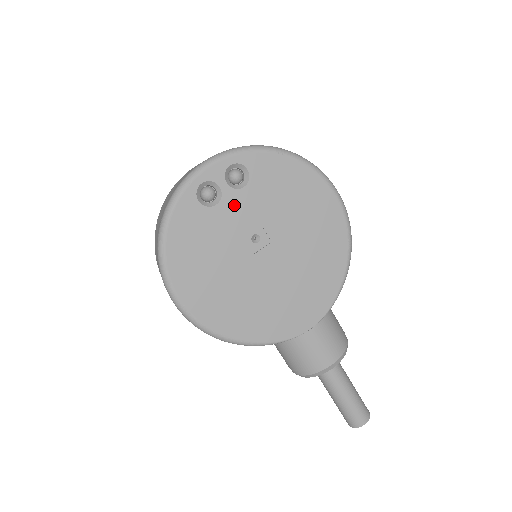
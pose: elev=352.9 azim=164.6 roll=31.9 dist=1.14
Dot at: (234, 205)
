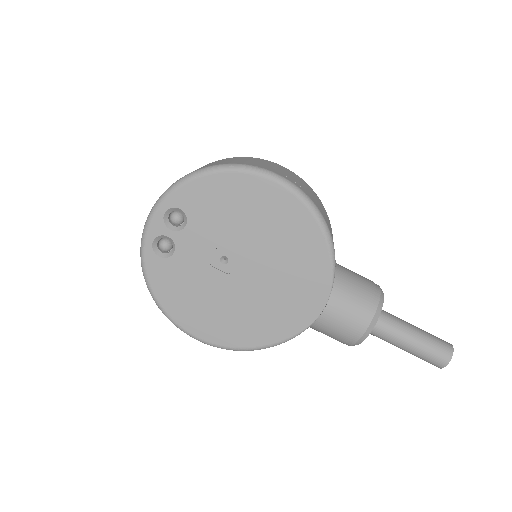
Dot at: (188, 244)
